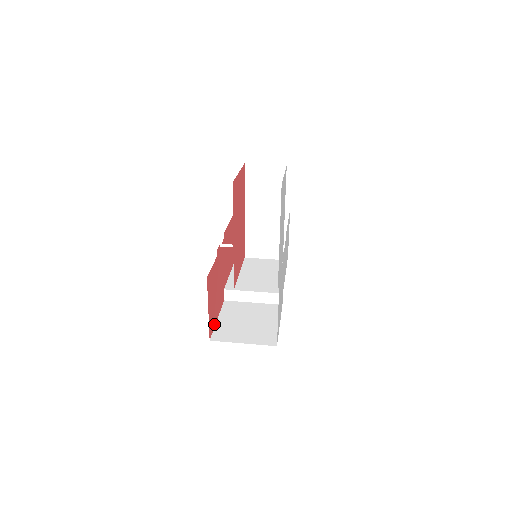
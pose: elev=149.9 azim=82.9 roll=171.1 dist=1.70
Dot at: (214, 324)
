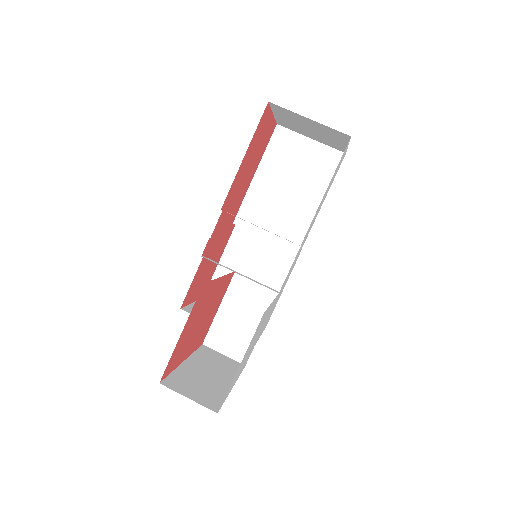
Dot at: (212, 275)
